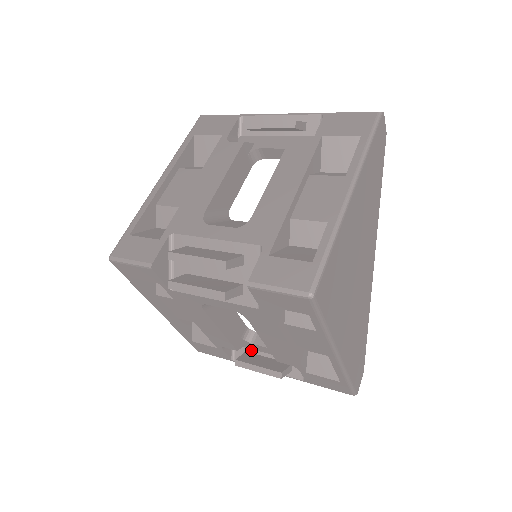
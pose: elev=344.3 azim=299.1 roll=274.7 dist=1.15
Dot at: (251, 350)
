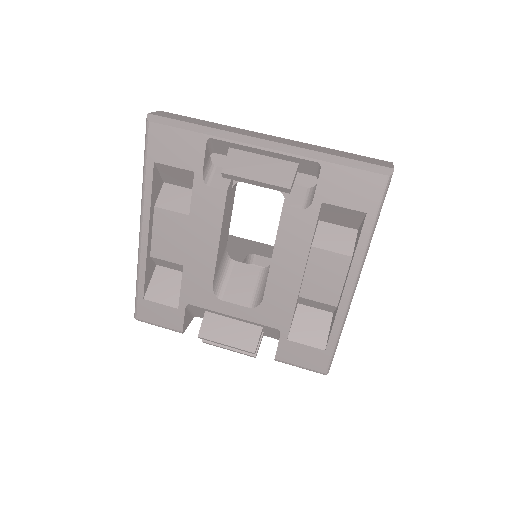
Dot at: occluded
